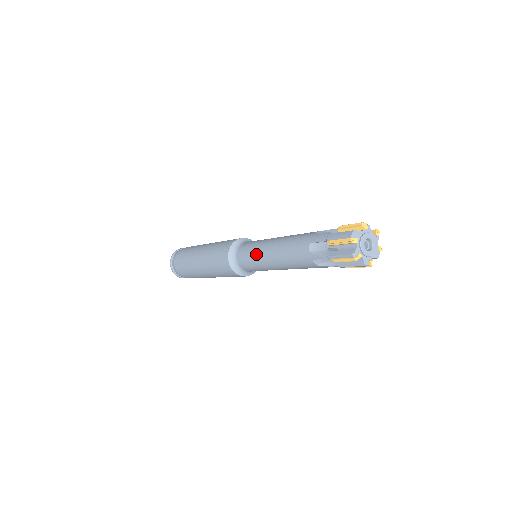
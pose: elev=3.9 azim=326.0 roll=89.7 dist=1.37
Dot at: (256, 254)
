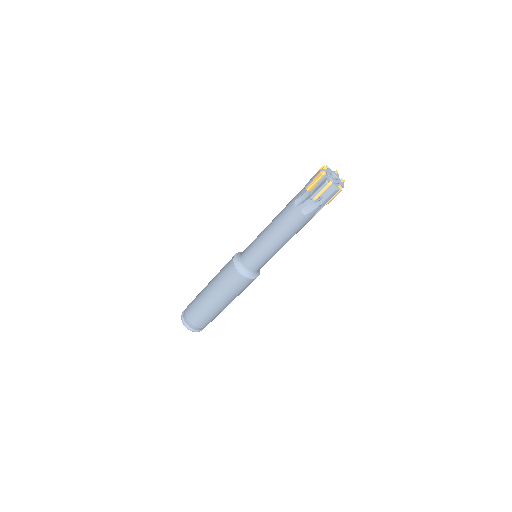
Dot at: (256, 245)
